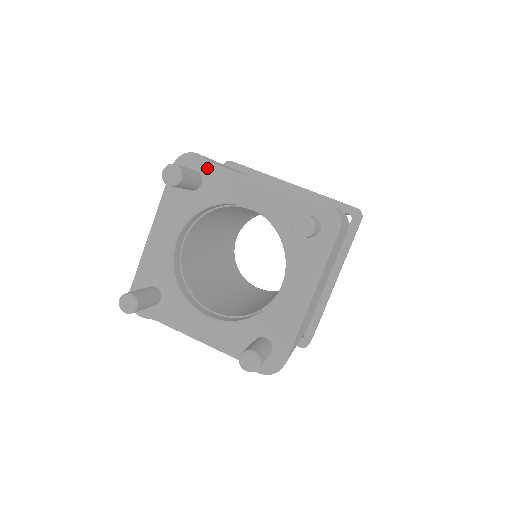
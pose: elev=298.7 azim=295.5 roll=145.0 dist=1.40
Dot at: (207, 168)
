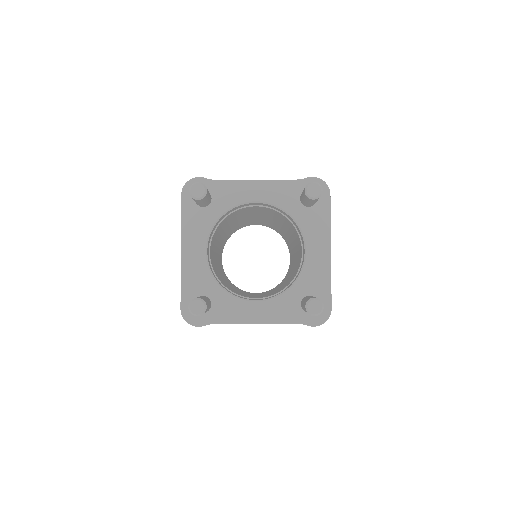
Dot at: (211, 185)
